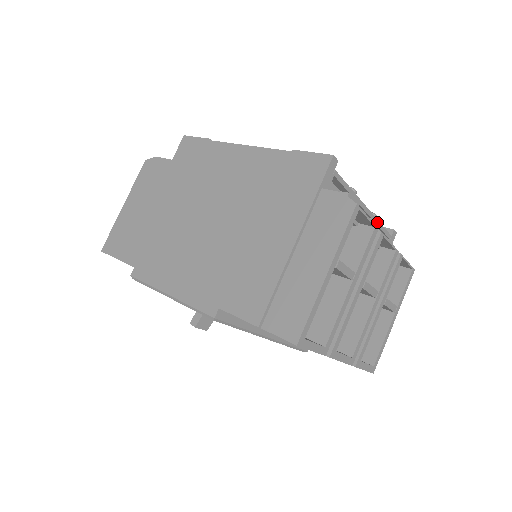
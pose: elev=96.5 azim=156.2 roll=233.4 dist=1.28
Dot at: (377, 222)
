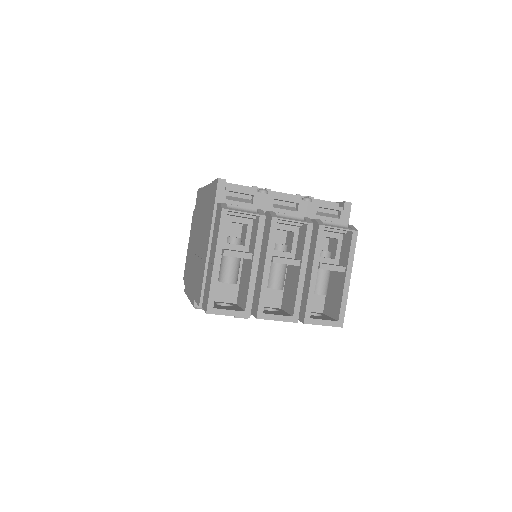
Dot at: (311, 203)
